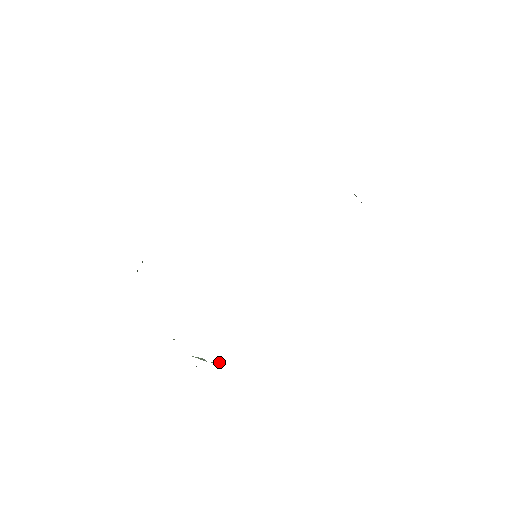
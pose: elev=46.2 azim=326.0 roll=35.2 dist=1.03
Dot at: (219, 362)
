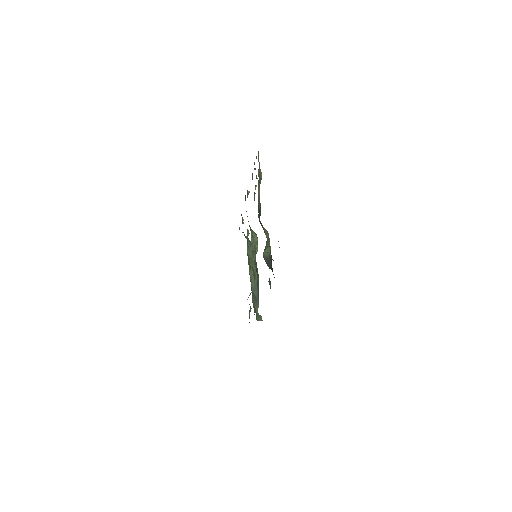
Dot at: occluded
